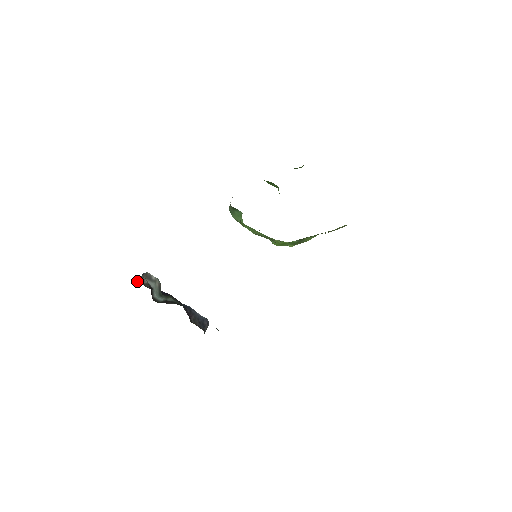
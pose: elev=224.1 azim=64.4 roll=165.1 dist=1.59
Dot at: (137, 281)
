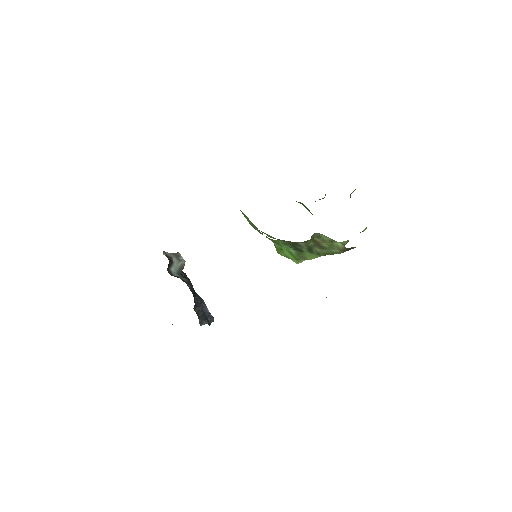
Dot at: (163, 251)
